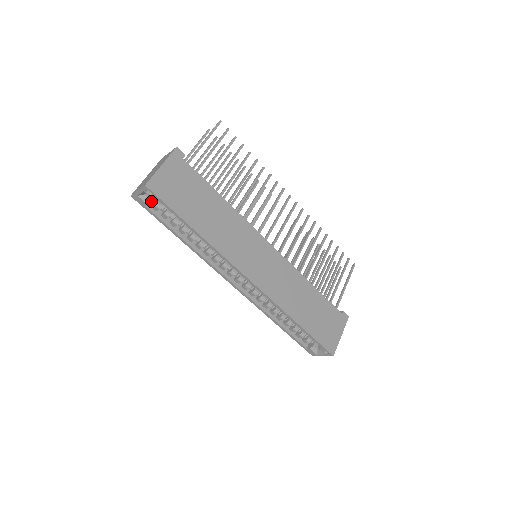
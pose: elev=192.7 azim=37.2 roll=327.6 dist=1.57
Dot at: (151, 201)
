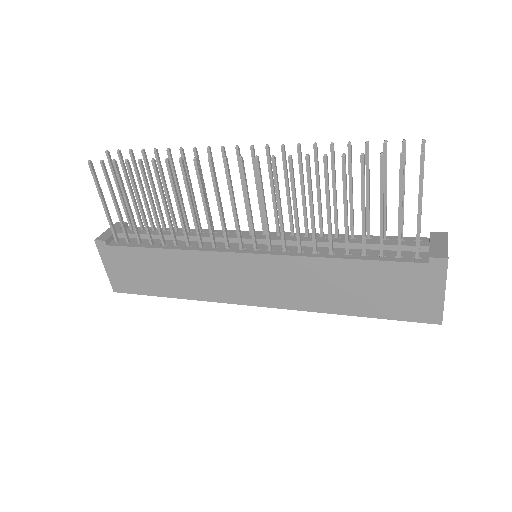
Dot at: occluded
